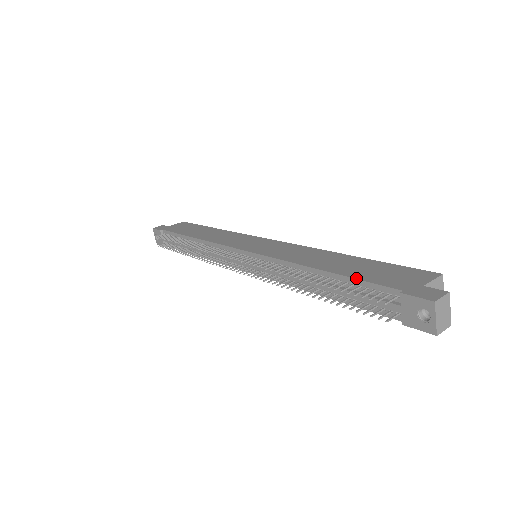
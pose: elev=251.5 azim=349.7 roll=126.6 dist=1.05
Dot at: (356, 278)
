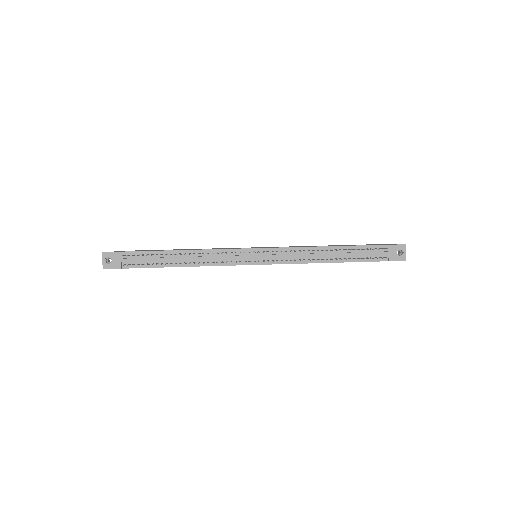
Dot at: (360, 245)
